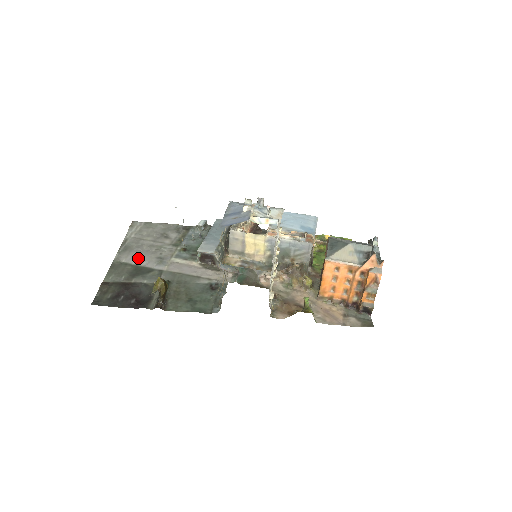
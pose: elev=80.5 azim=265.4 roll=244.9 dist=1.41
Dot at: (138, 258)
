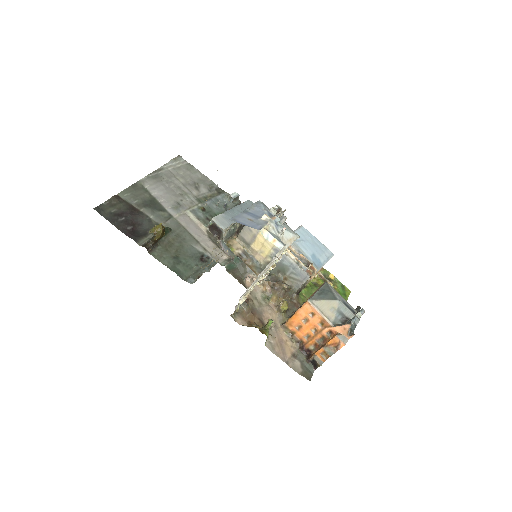
Dot at: (160, 192)
